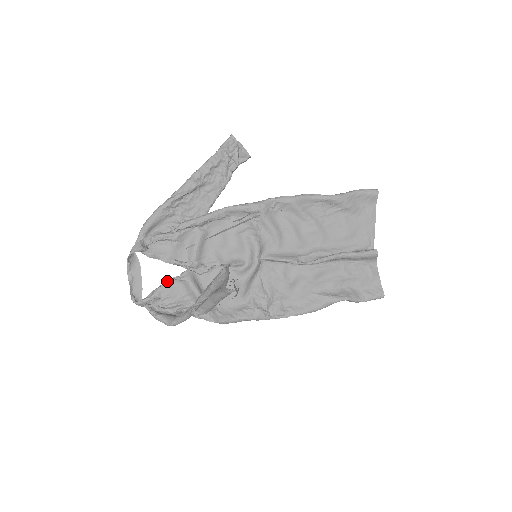
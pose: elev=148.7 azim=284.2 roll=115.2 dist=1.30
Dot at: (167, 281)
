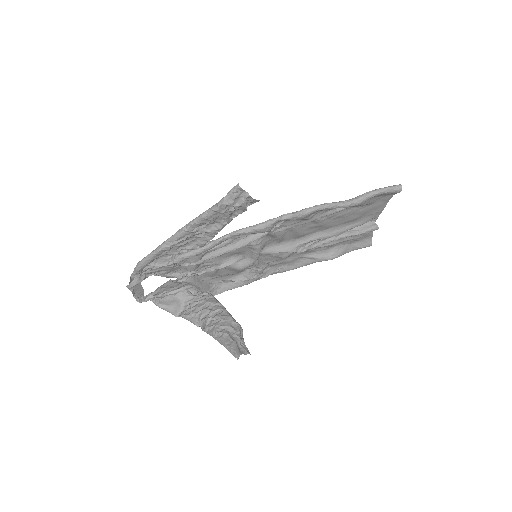
Dot at: (167, 281)
